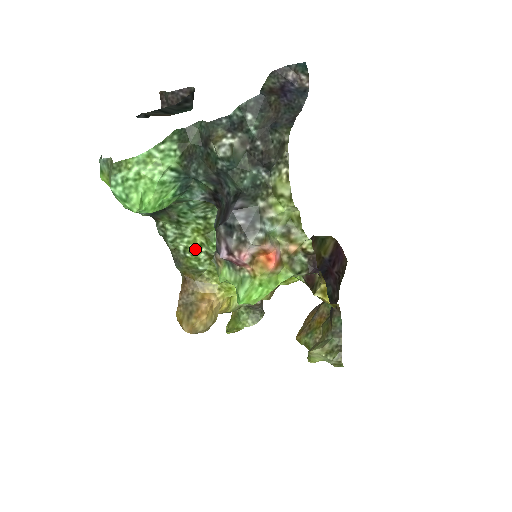
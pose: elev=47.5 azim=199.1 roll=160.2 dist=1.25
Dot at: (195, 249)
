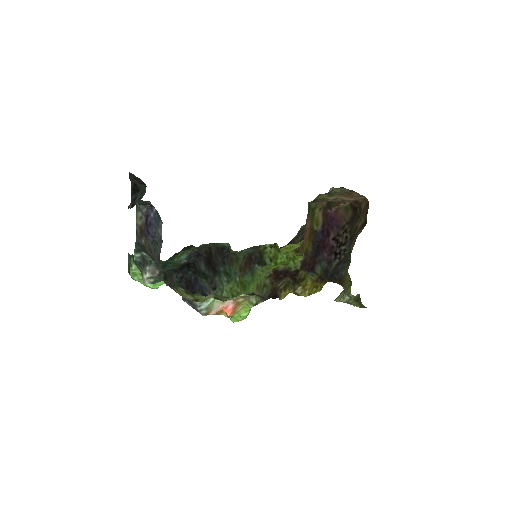
Dot at: occluded
